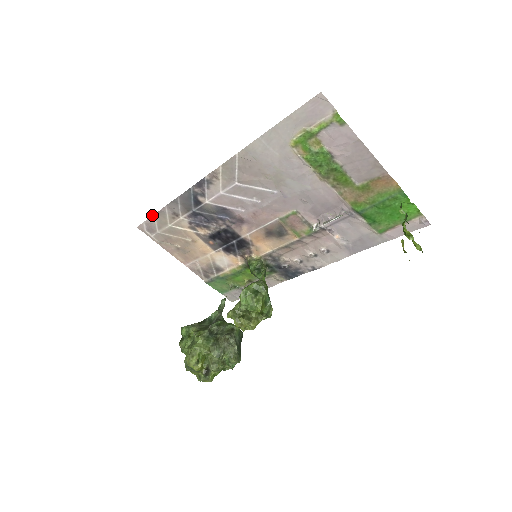
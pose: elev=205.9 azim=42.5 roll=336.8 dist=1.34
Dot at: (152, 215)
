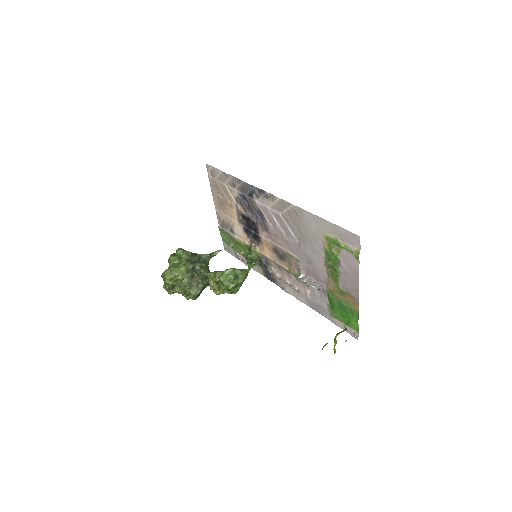
Dot at: occluded
